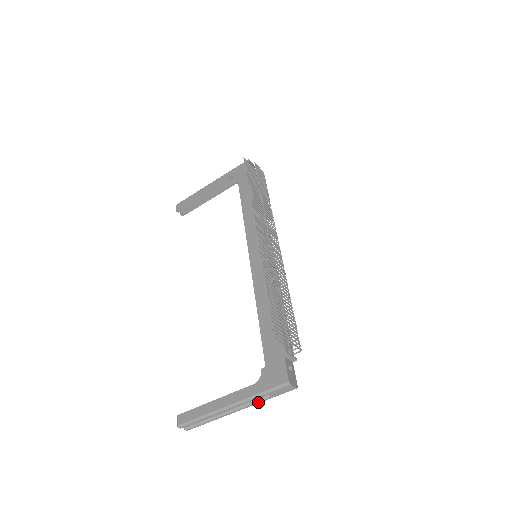
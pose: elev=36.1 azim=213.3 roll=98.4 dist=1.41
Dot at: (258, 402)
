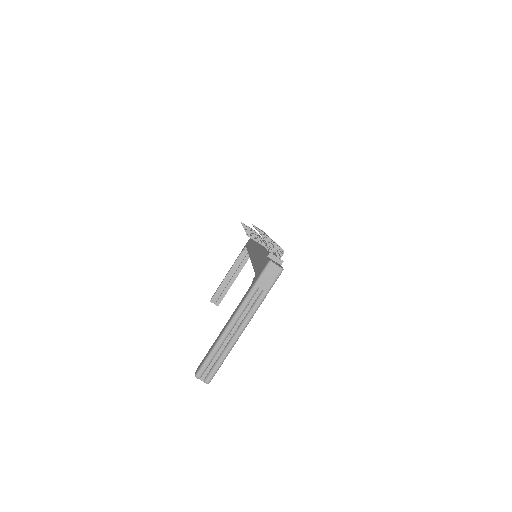
Dot at: (256, 305)
